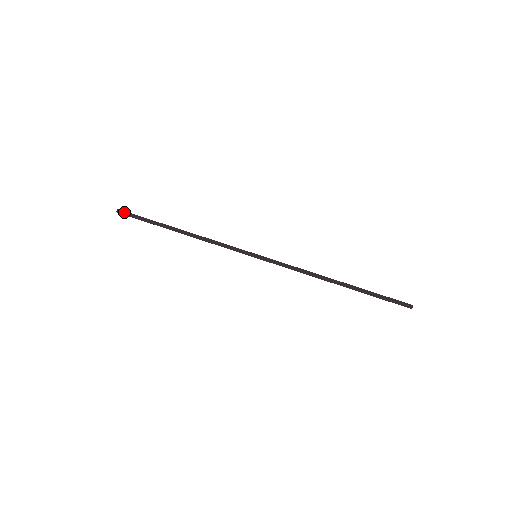
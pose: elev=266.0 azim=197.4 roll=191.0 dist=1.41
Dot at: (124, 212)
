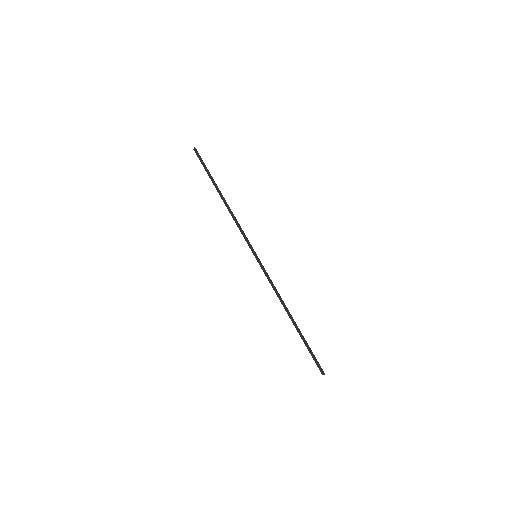
Dot at: (197, 153)
